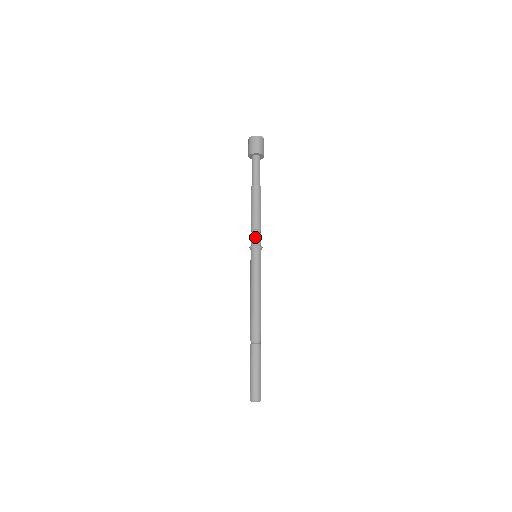
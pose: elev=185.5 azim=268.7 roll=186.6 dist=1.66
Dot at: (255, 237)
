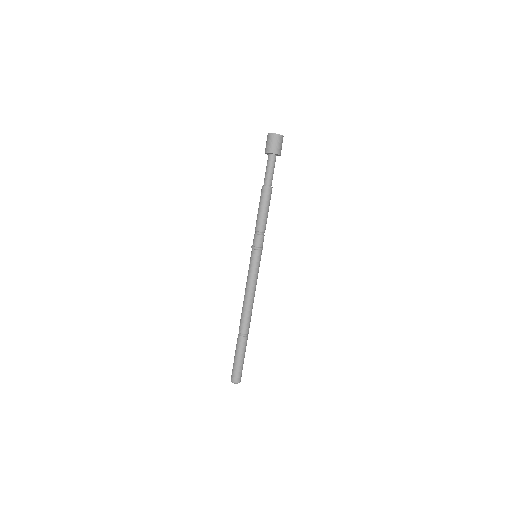
Dot at: (260, 240)
